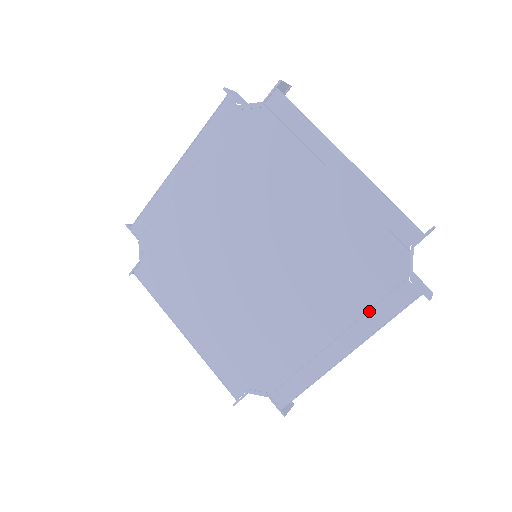
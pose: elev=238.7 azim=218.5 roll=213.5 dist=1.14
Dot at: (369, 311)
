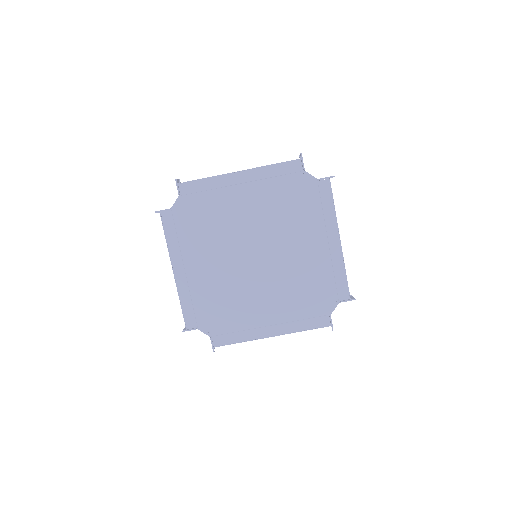
Dot at: (323, 211)
